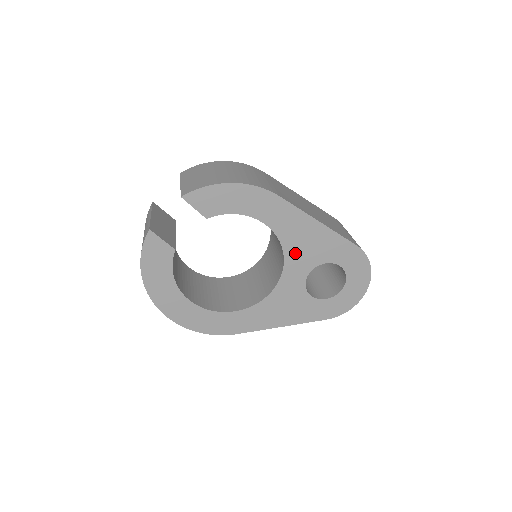
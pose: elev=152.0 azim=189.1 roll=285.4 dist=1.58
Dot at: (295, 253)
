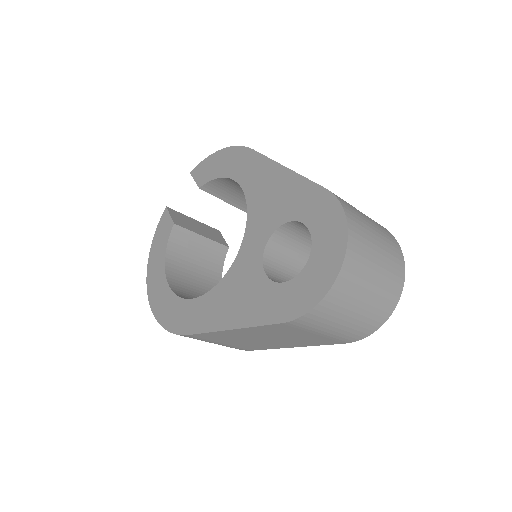
Dot at: (258, 213)
